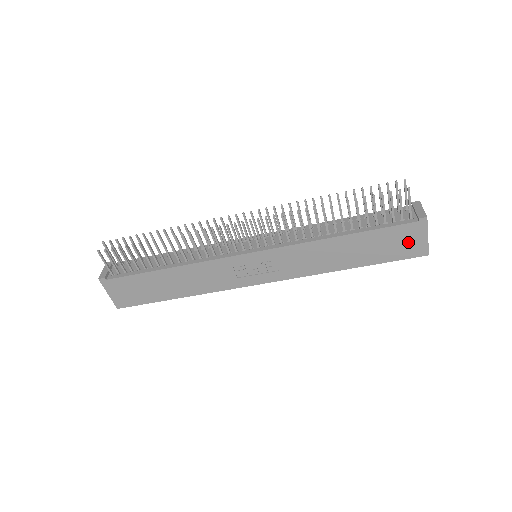
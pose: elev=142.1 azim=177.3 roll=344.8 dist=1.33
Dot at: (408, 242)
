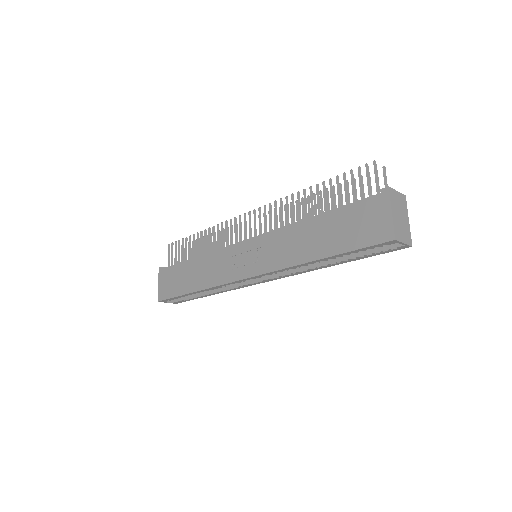
Dot at: (372, 222)
